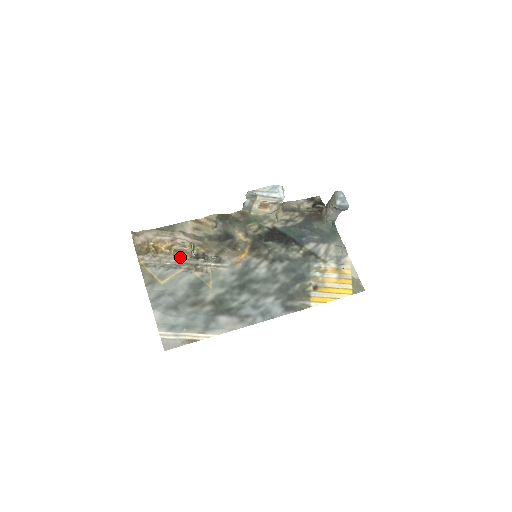
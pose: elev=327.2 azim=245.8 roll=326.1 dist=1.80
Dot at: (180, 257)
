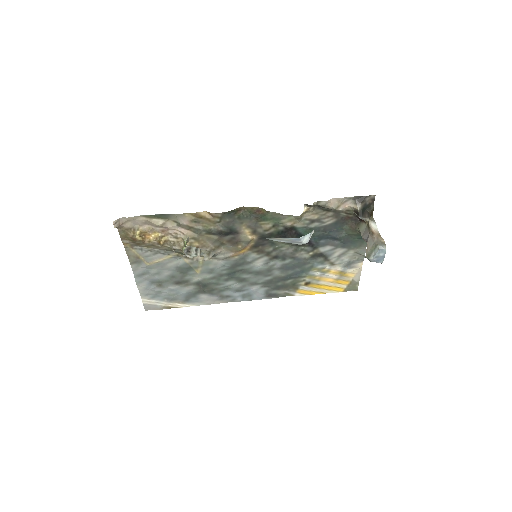
Dot at: (170, 248)
